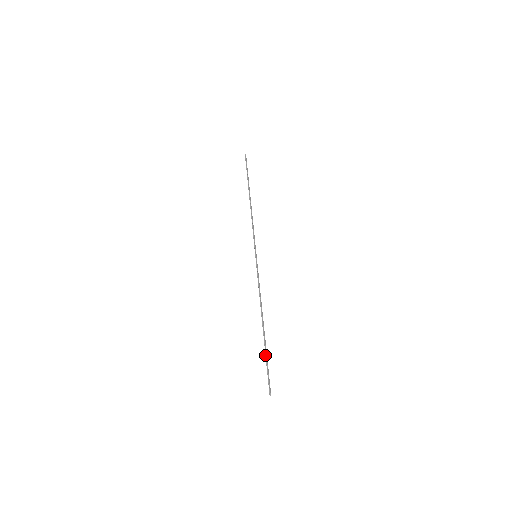
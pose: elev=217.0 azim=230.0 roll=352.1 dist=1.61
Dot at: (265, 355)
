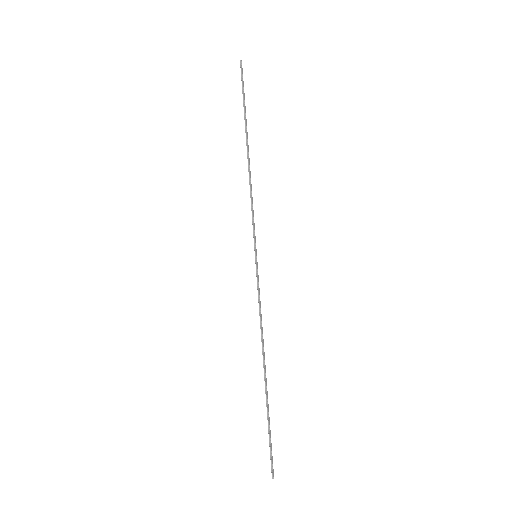
Dot at: (267, 419)
